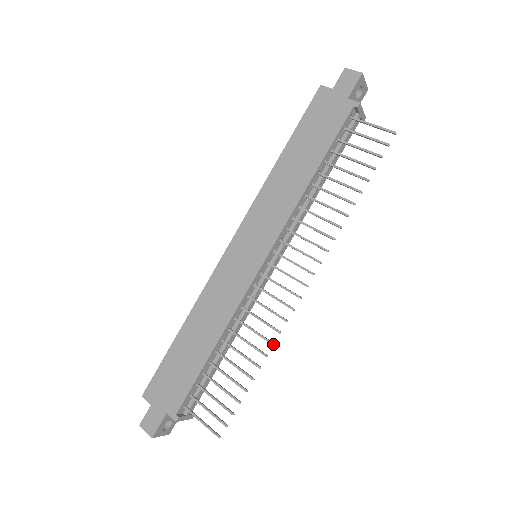
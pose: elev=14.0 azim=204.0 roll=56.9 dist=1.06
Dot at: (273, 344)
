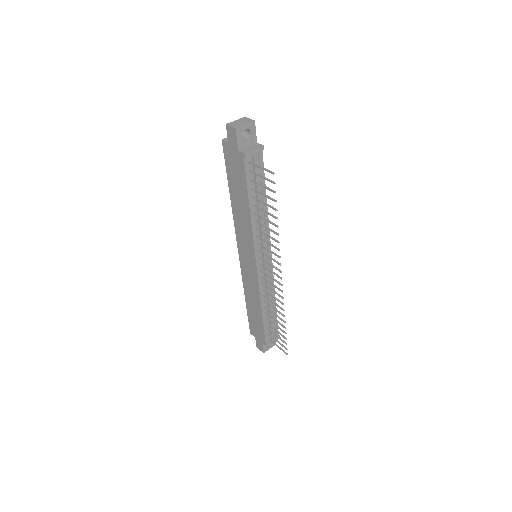
Dot at: occluded
